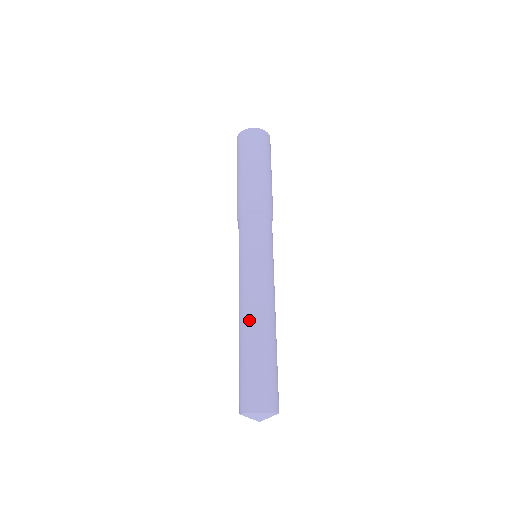
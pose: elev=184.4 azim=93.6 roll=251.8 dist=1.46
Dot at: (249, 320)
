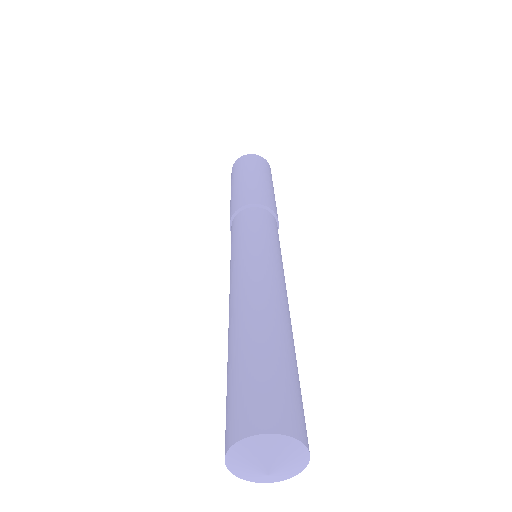
Dot at: (245, 304)
